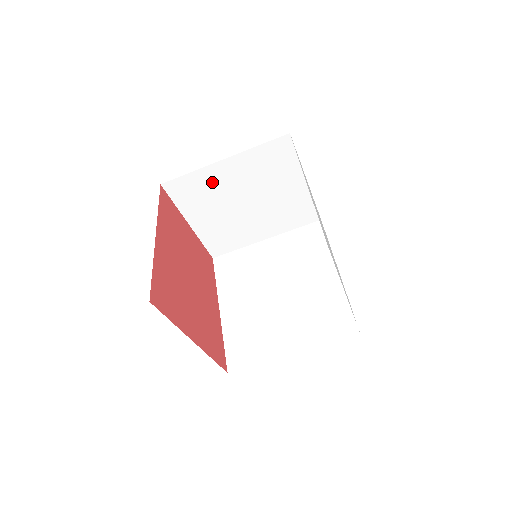
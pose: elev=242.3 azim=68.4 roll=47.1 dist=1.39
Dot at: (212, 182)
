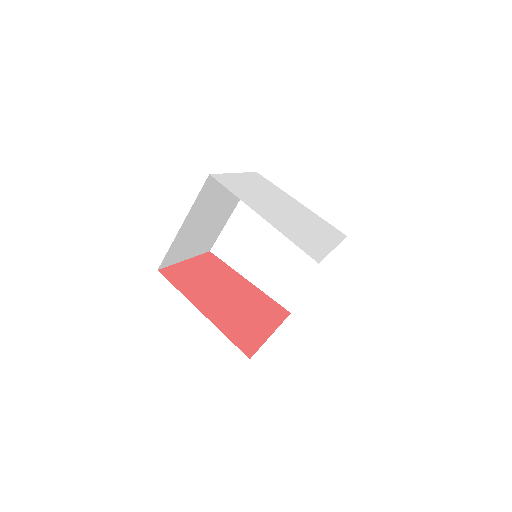
Dot at: (184, 237)
